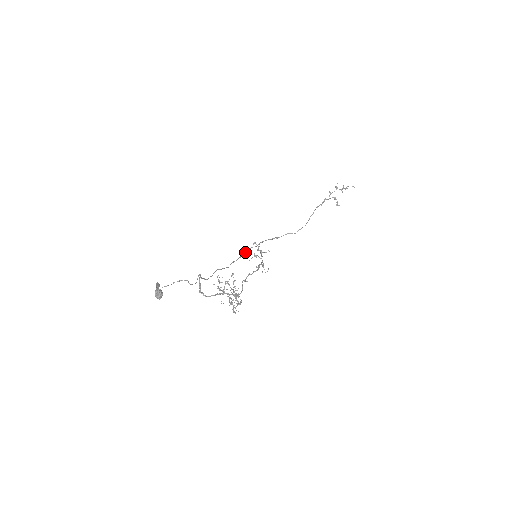
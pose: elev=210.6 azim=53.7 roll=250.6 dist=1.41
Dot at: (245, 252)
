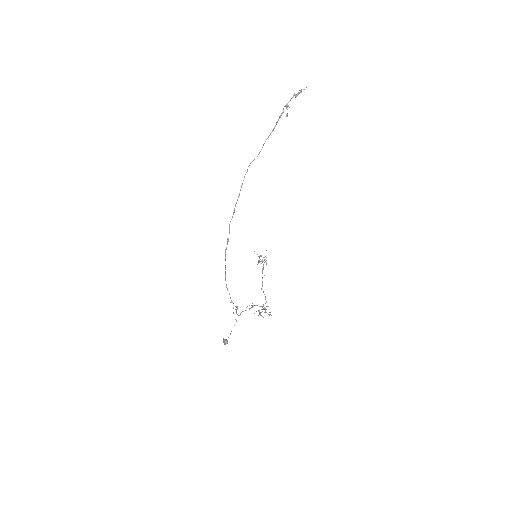
Dot at: occluded
